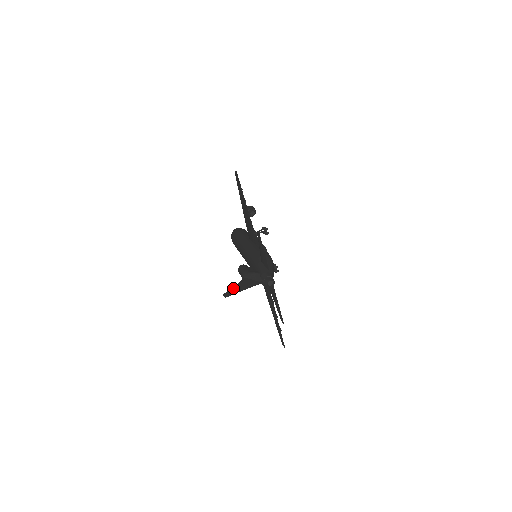
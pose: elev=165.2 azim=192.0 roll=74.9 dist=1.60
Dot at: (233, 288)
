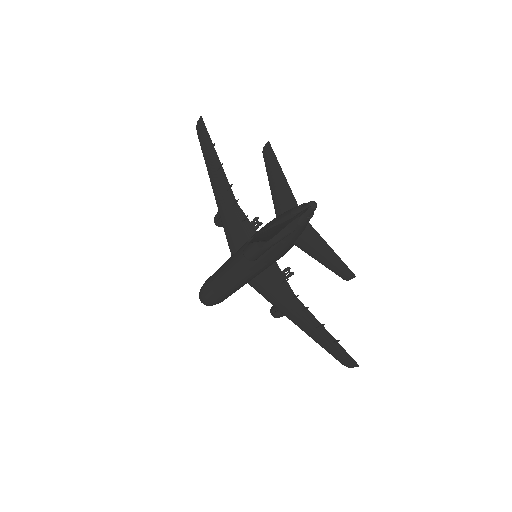
Dot at: occluded
